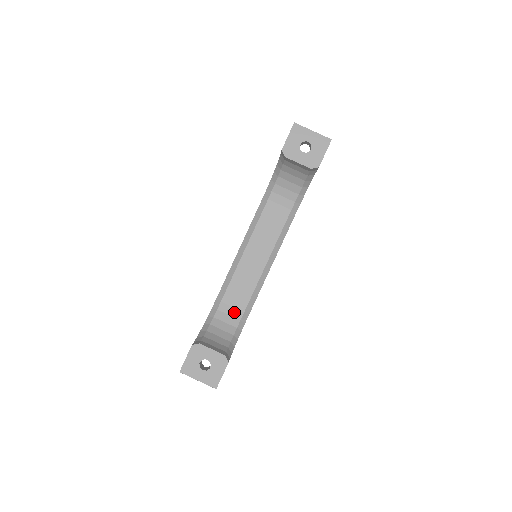
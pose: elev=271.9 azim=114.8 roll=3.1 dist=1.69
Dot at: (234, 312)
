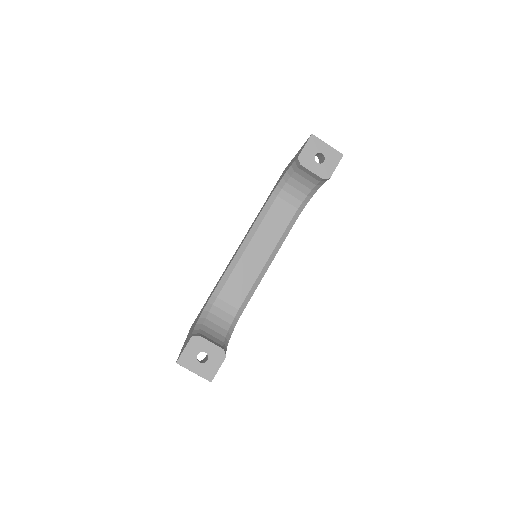
Dot at: (229, 309)
